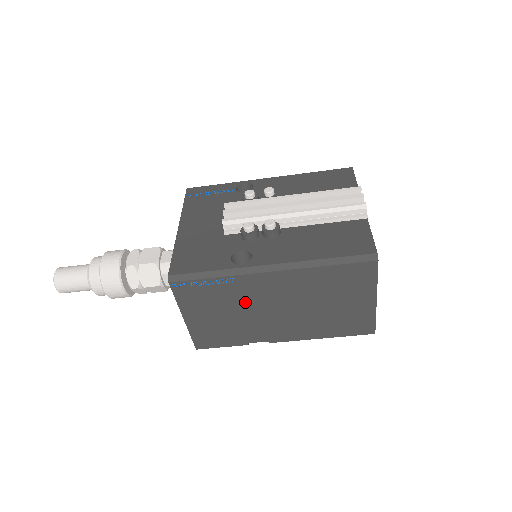
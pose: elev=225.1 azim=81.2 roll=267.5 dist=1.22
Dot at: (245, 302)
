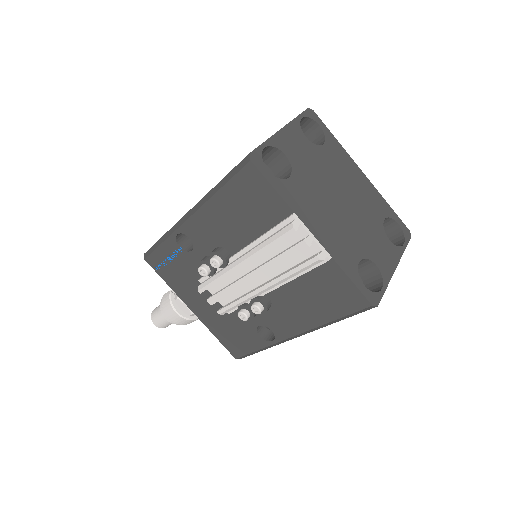
Dot at: occluded
